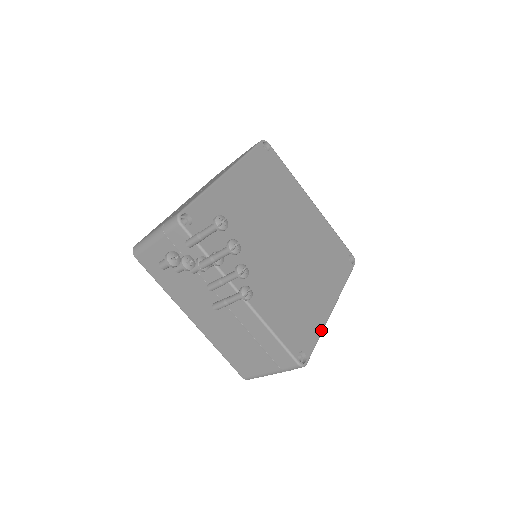
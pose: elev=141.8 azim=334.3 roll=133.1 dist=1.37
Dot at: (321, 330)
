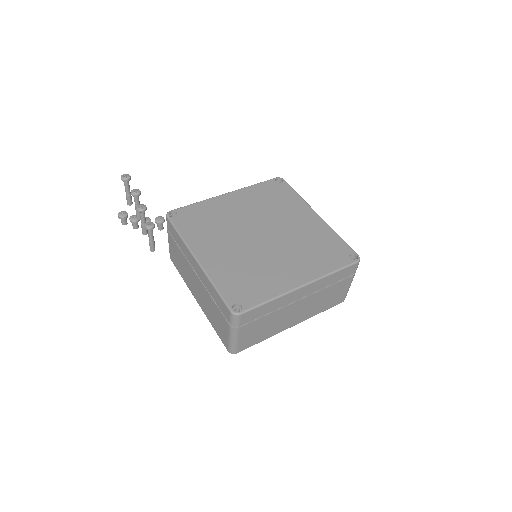
Dot at: (274, 296)
